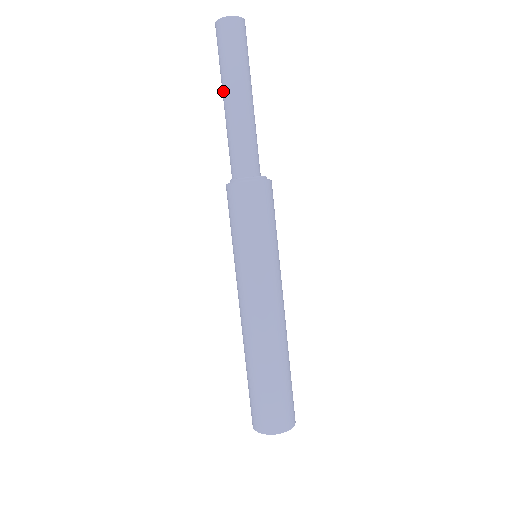
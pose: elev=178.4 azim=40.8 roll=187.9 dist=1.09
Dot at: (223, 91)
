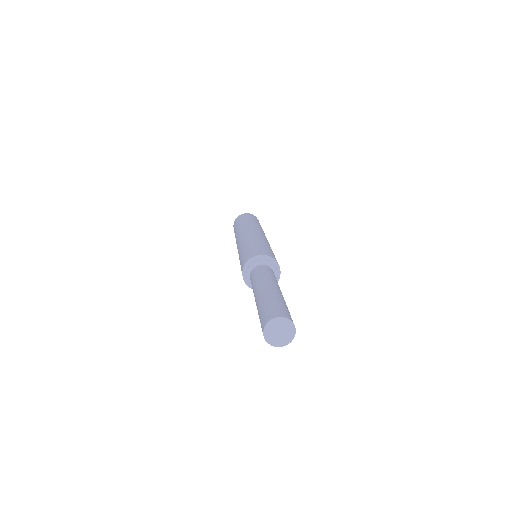
Dot at: occluded
